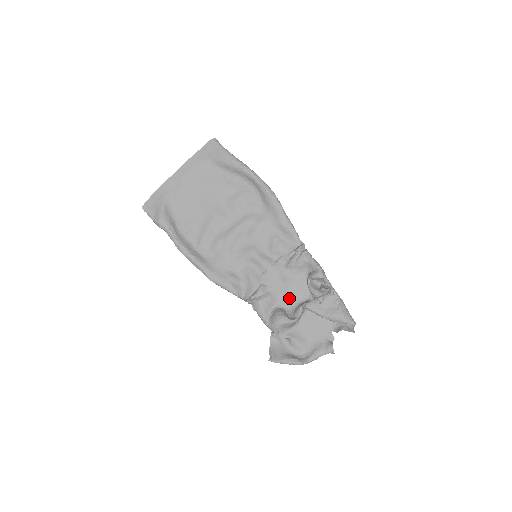
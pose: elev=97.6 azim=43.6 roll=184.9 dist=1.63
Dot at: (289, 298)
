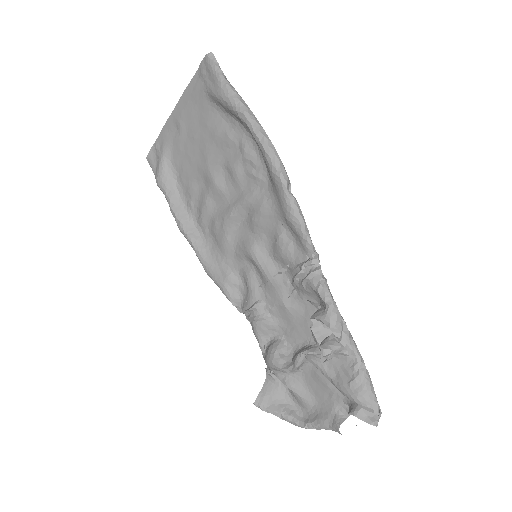
Dot at: (294, 330)
